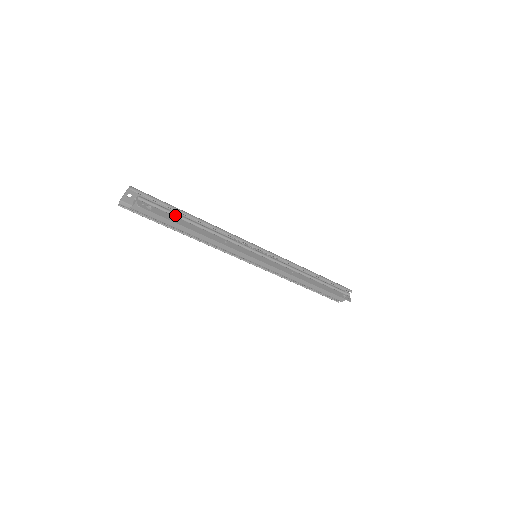
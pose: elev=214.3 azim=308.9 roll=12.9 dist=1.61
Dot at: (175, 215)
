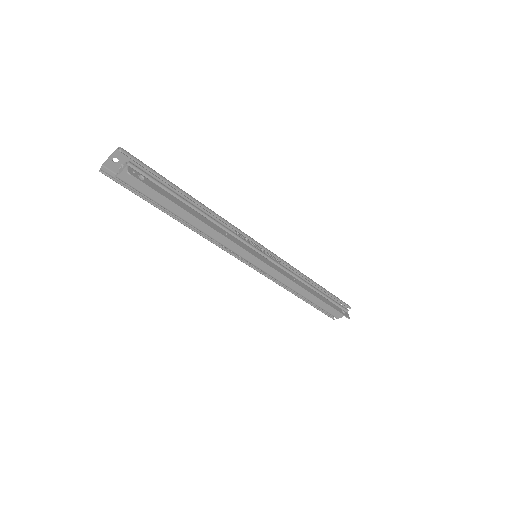
Dot at: (171, 192)
